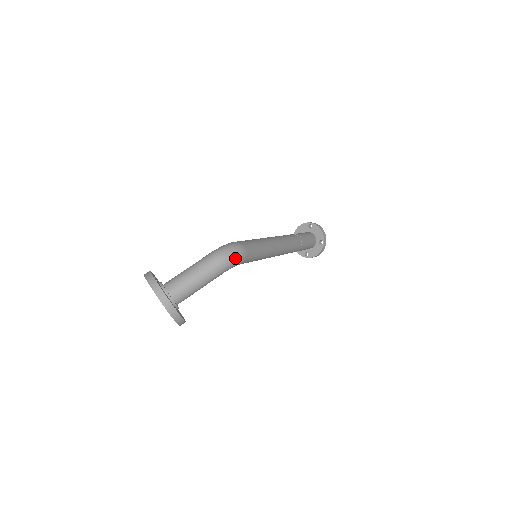
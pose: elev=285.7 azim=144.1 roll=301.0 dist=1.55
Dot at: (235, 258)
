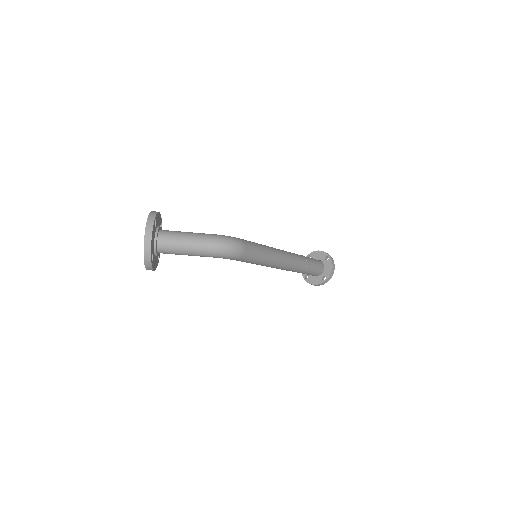
Dot at: (229, 254)
